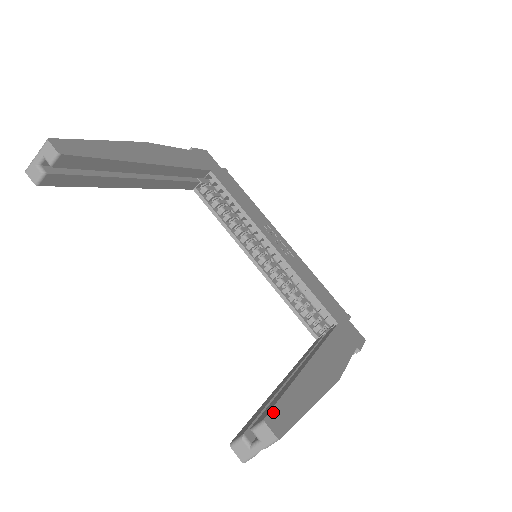
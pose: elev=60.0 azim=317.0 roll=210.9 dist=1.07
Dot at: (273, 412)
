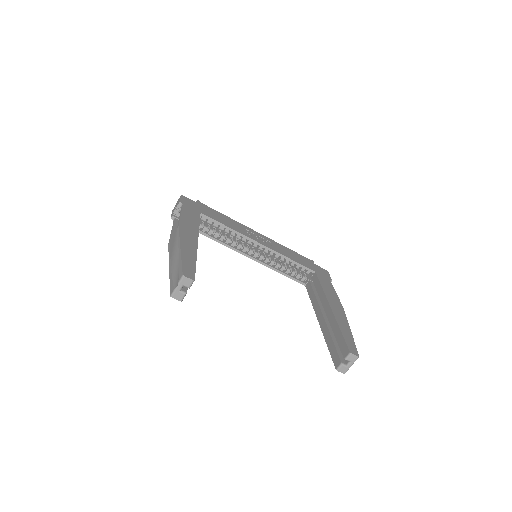
Dot at: (349, 347)
